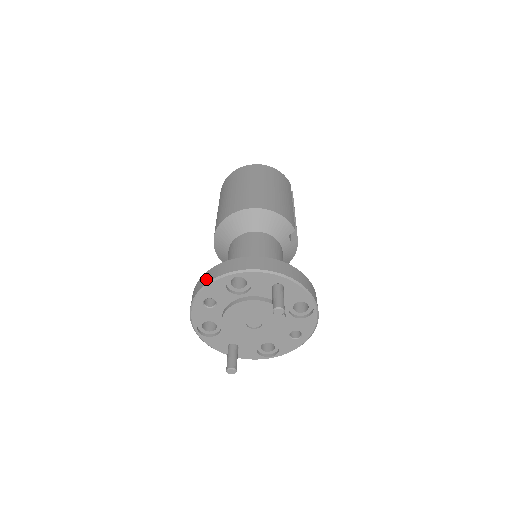
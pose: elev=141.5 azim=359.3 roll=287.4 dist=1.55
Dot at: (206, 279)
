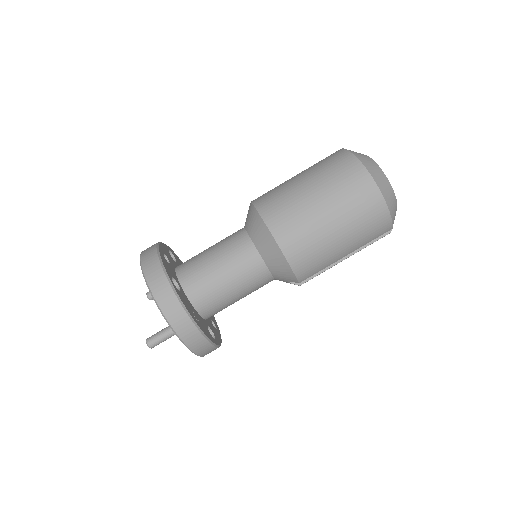
Dot at: (147, 263)
